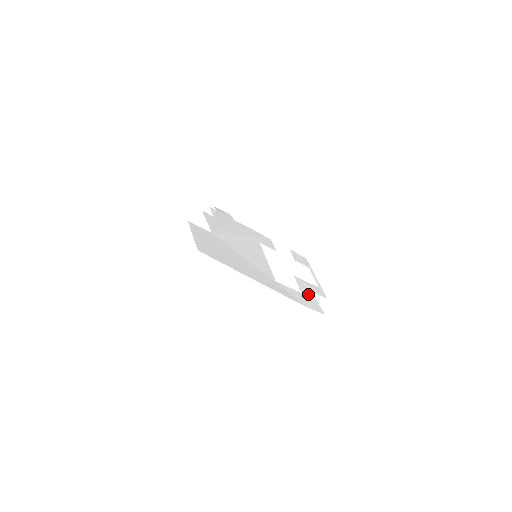
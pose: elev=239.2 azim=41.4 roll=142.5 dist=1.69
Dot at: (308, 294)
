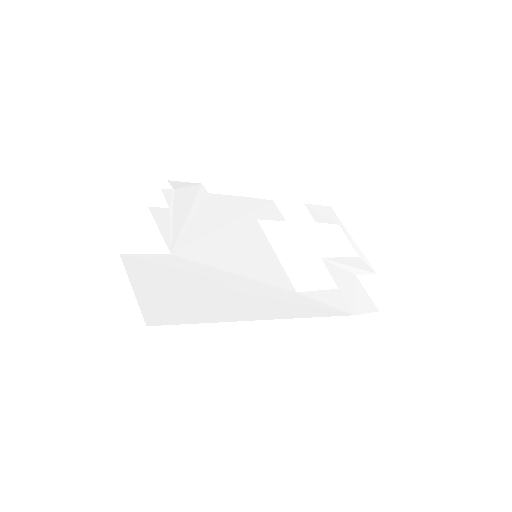
Dot at: (348, 284)
